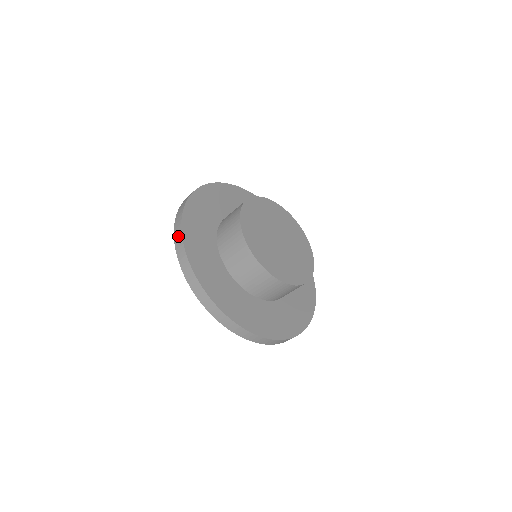
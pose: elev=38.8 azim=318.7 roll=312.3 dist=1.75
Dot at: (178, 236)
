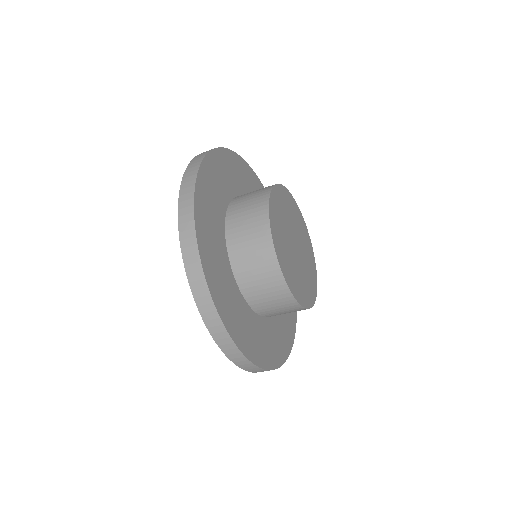
Dot at: (203, 296)
